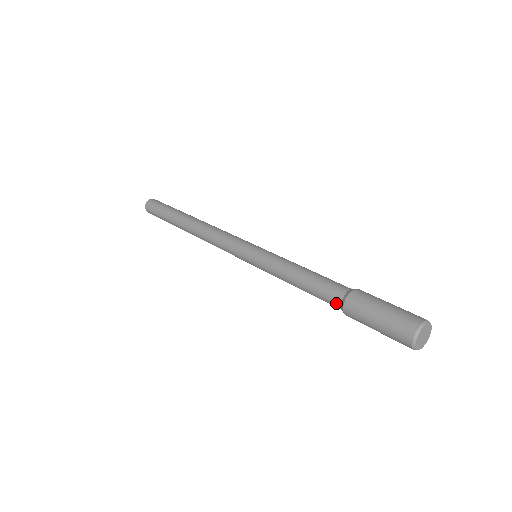
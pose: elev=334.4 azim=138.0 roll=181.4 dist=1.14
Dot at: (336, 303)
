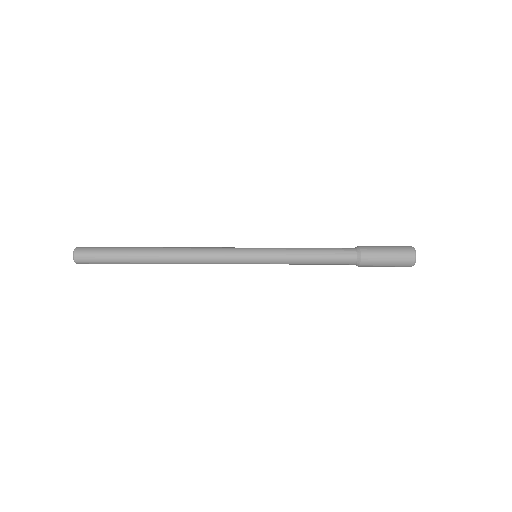
Dot at: (352, 252)
